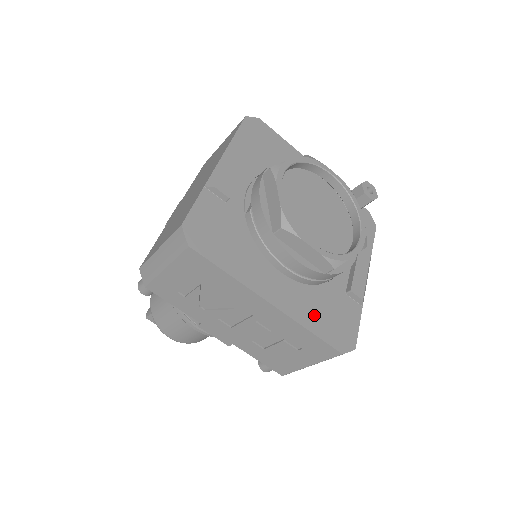
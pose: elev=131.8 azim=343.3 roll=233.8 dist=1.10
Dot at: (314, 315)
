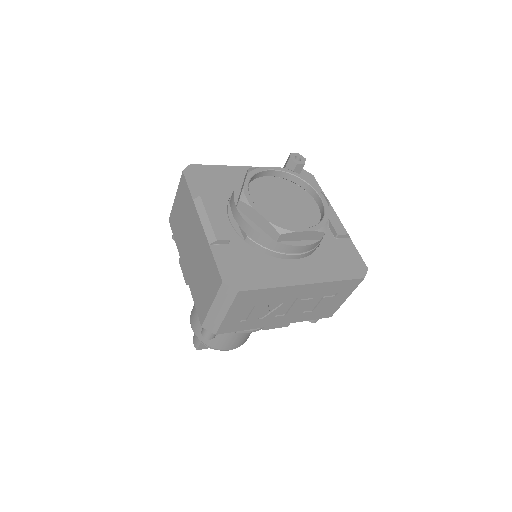
Dot at: (332, 269)
